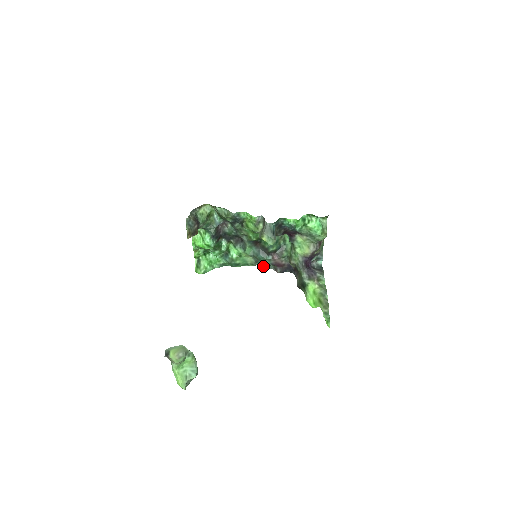
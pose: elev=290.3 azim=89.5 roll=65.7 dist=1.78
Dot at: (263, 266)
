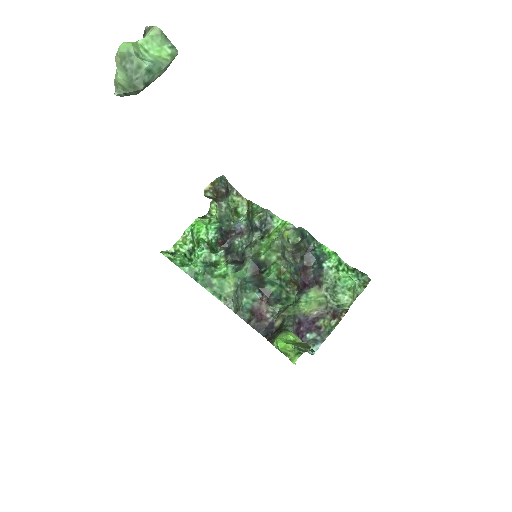
Dot at: (236, 311)
